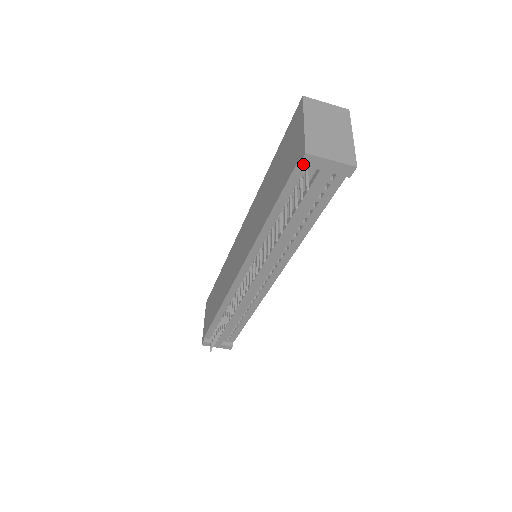
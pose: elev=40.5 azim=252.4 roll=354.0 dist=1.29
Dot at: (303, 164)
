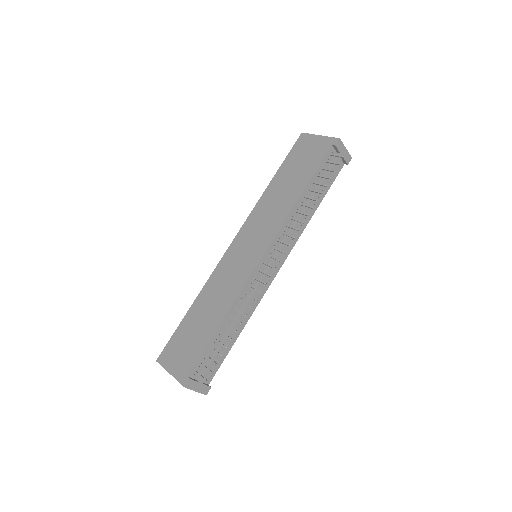
Dot at: (336, 146)
